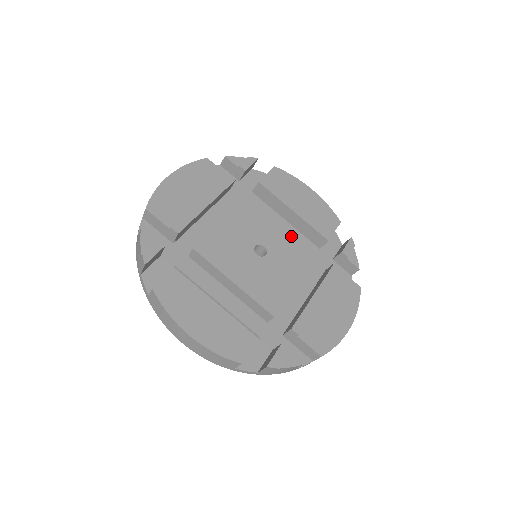
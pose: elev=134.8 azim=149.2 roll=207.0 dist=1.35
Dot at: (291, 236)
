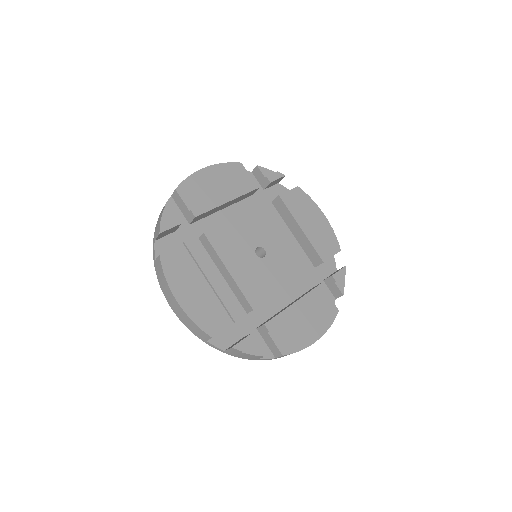
Dot at: (292, 248)
